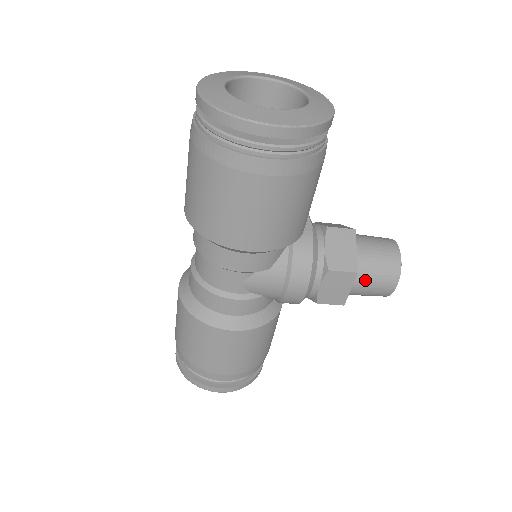
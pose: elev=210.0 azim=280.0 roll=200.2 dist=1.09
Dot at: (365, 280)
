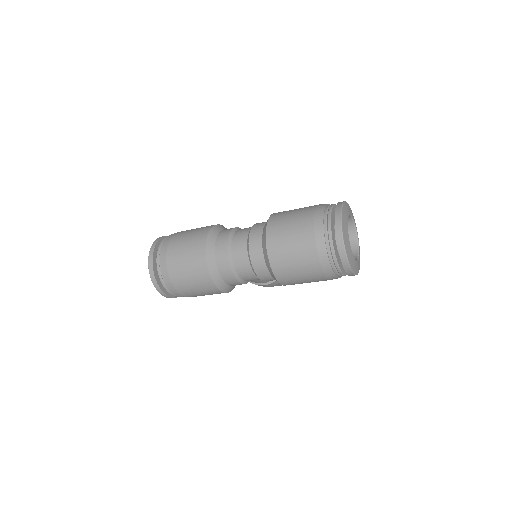
Dot at: occluded
